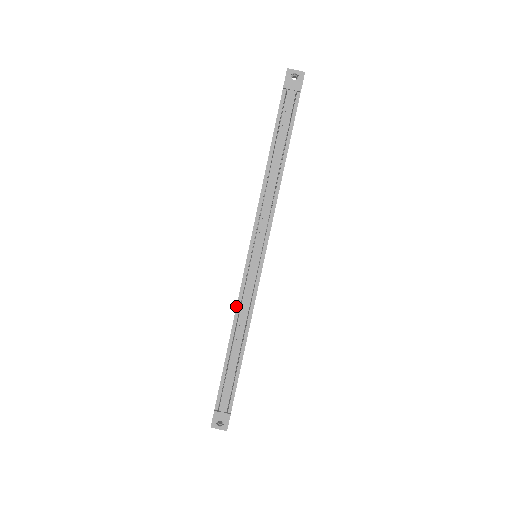
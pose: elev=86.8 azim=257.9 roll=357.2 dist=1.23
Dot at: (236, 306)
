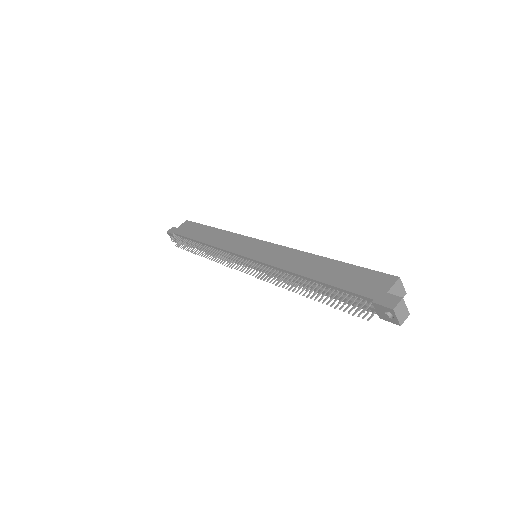
Dot at: (218, 247)
